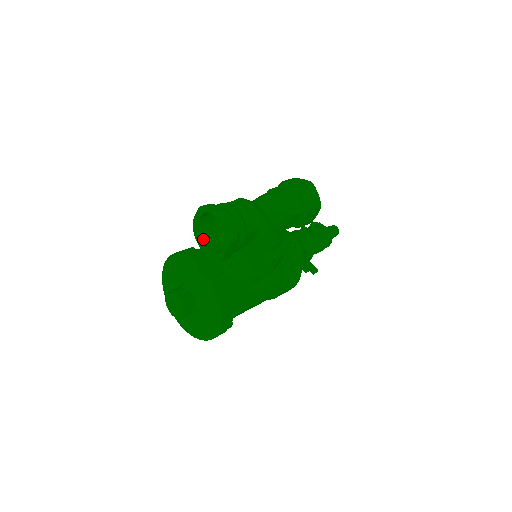
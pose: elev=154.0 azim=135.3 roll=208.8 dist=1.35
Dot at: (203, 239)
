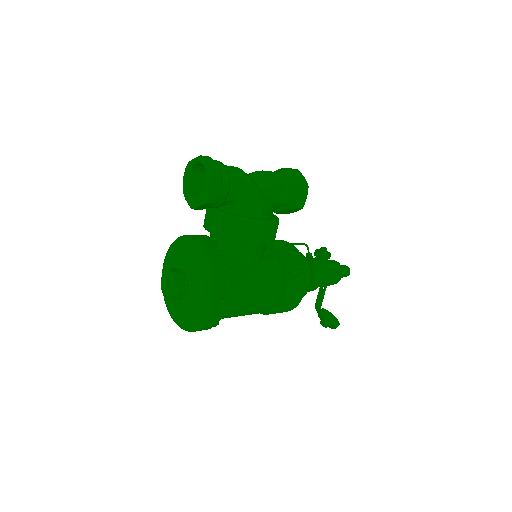
Dot at: (192, 198)
